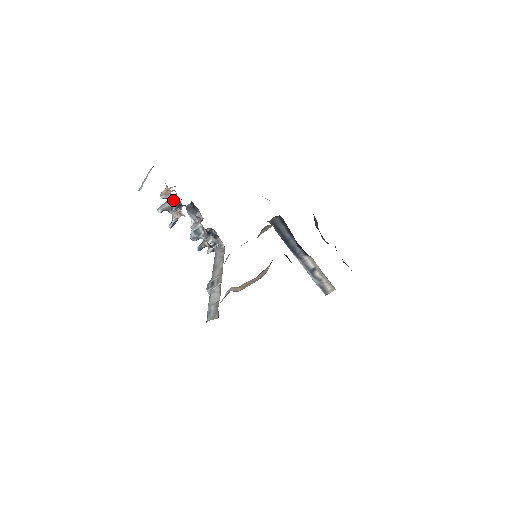
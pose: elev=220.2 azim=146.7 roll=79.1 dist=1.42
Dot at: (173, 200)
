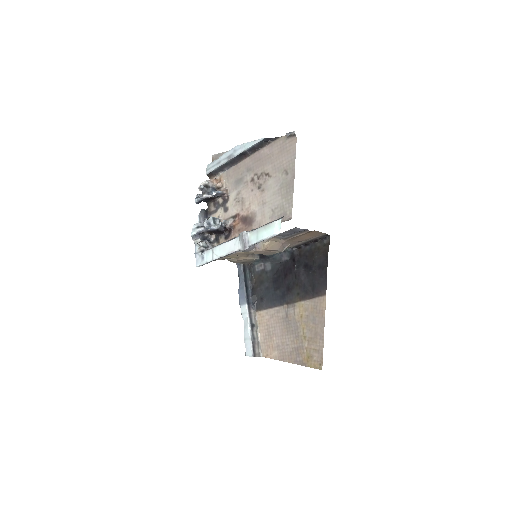
Dot at: (212, 189)
